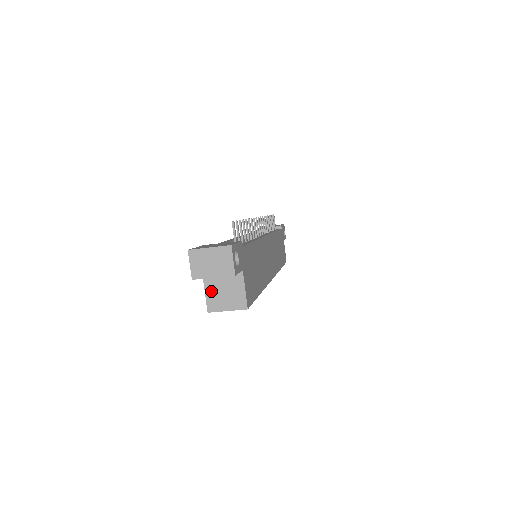
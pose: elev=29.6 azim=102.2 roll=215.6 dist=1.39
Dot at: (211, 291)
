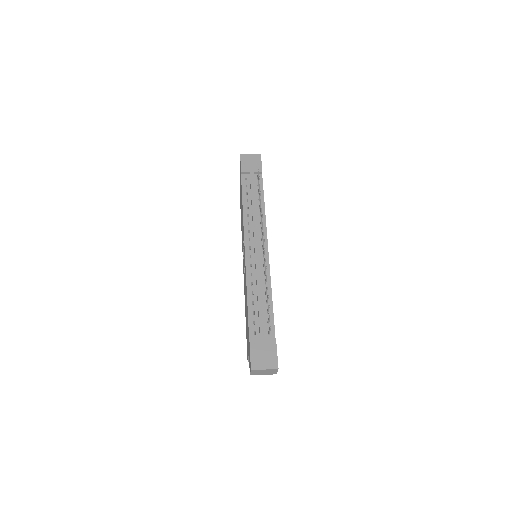
Dot at: occluded
